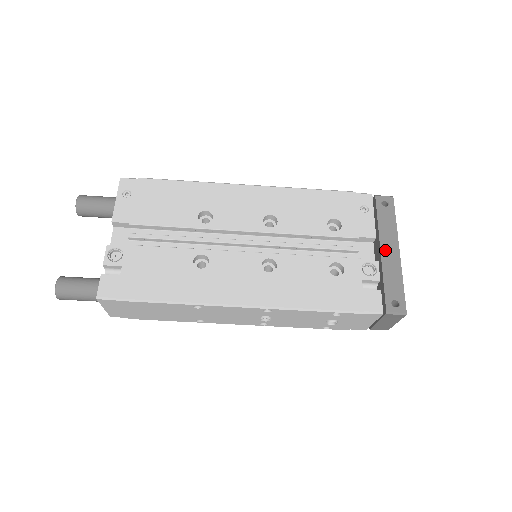
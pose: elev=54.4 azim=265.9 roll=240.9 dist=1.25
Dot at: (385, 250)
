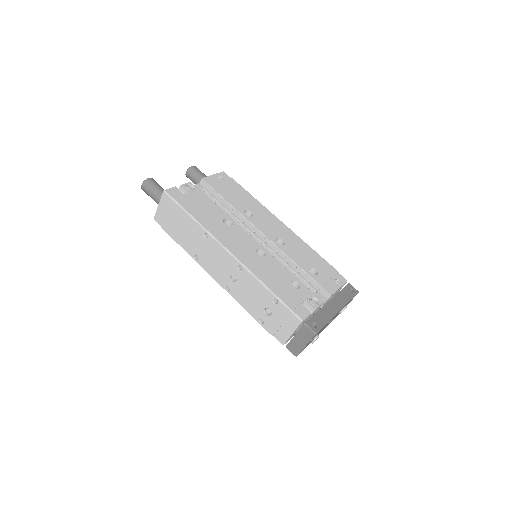
Dot at: (331, 303)
